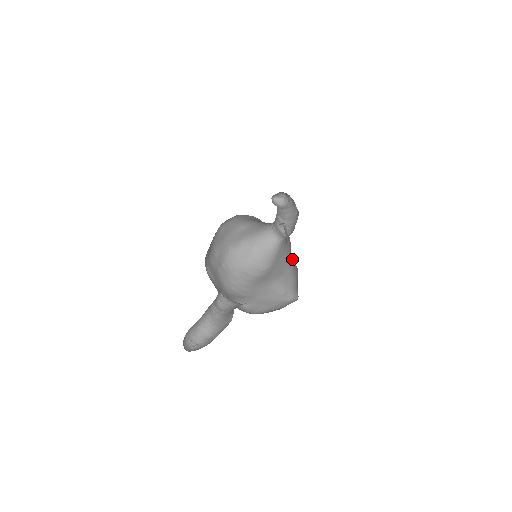
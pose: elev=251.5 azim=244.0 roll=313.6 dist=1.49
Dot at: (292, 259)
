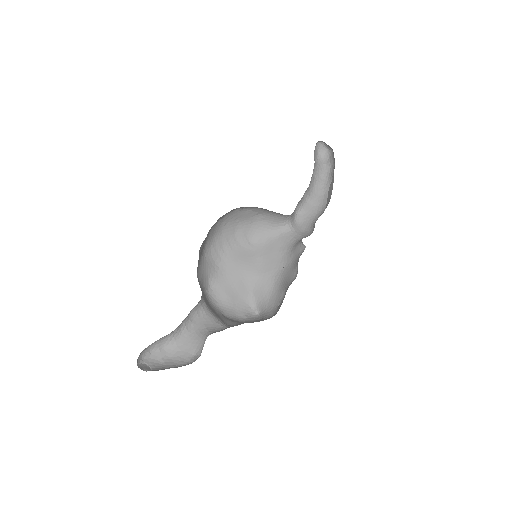
Dot at: (282, 281)
